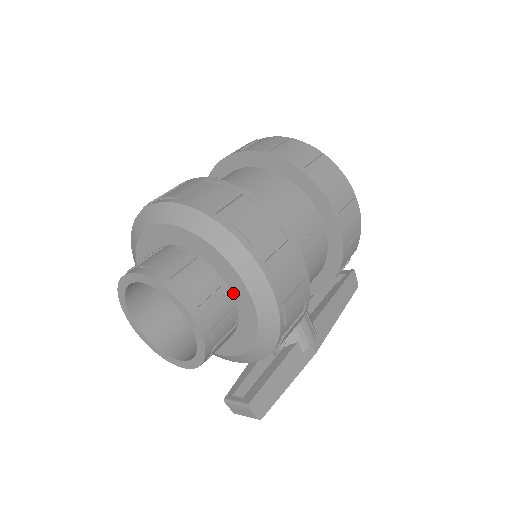
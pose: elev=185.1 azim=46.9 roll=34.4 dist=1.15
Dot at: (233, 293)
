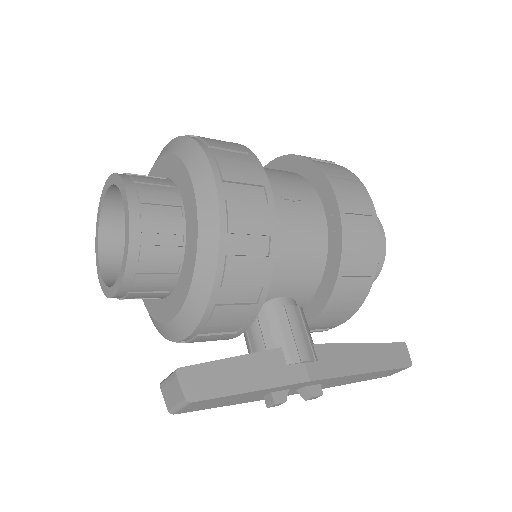
Dot at: (184, 201)
